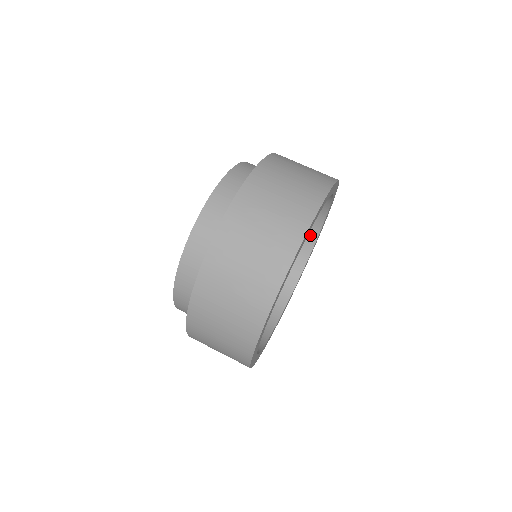
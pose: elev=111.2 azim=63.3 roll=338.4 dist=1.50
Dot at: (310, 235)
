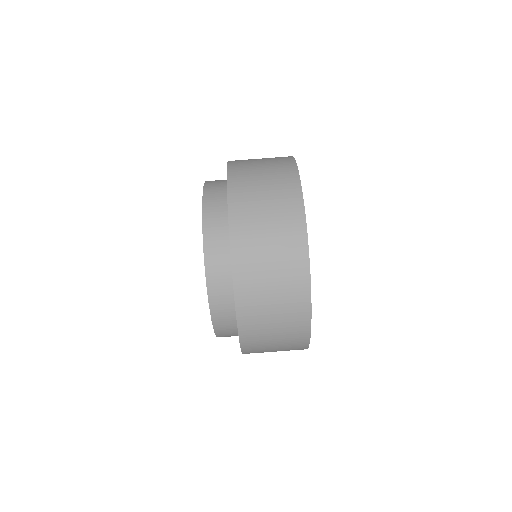
Dot at: occluded
